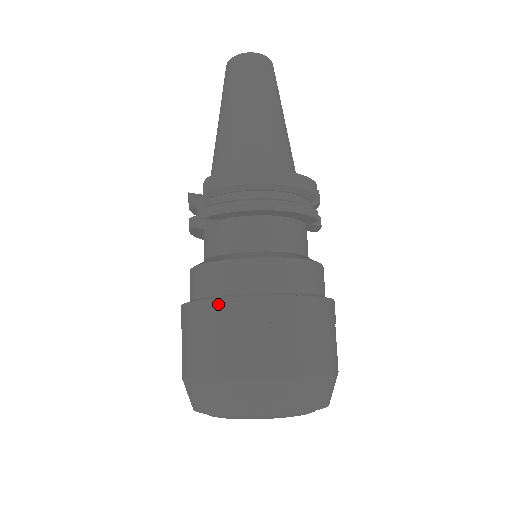
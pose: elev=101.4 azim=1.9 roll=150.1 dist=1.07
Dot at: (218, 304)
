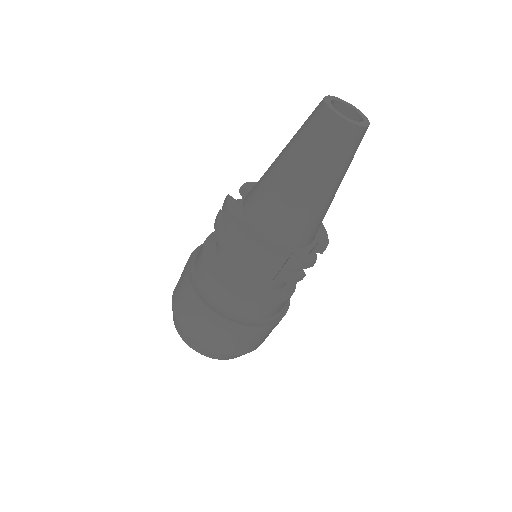
Dot at: (186, 268)
